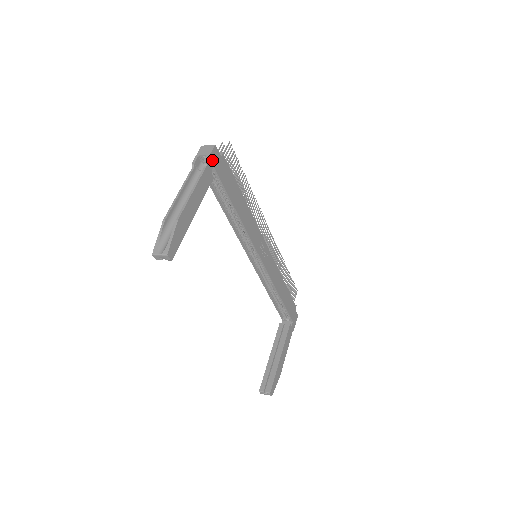
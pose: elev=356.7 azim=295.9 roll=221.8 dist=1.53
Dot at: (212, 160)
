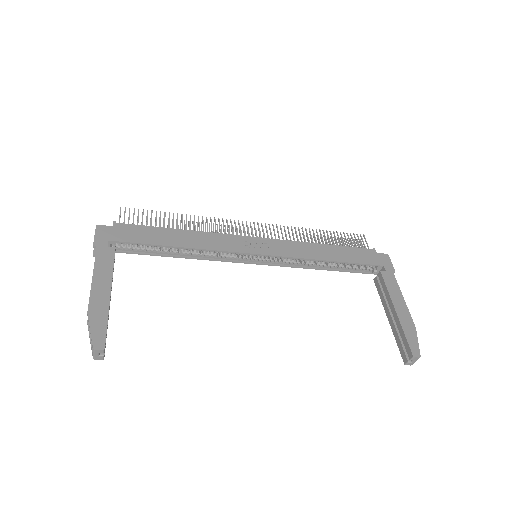
Dot at: (102, 238)
